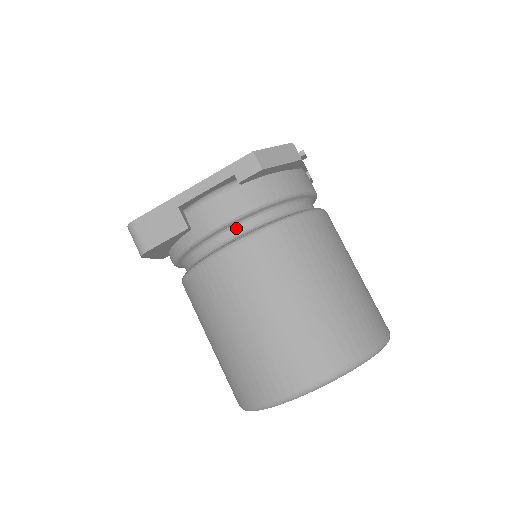
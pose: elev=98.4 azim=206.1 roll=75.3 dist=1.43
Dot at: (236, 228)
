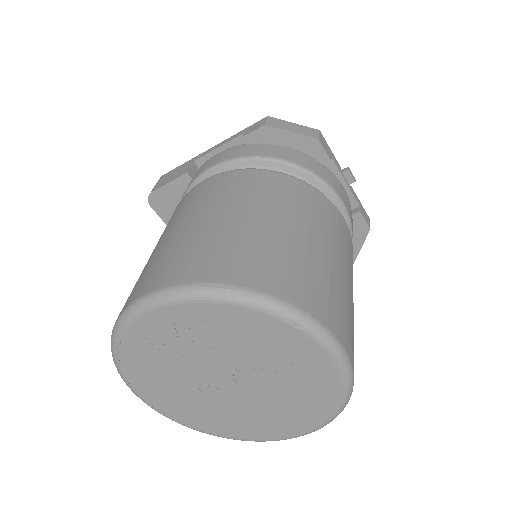
Dot at: occluded
